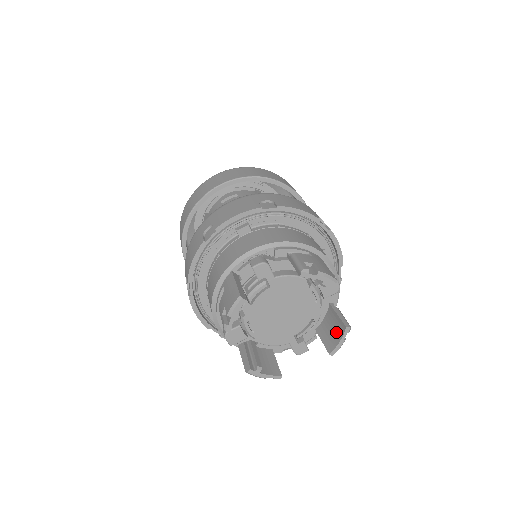
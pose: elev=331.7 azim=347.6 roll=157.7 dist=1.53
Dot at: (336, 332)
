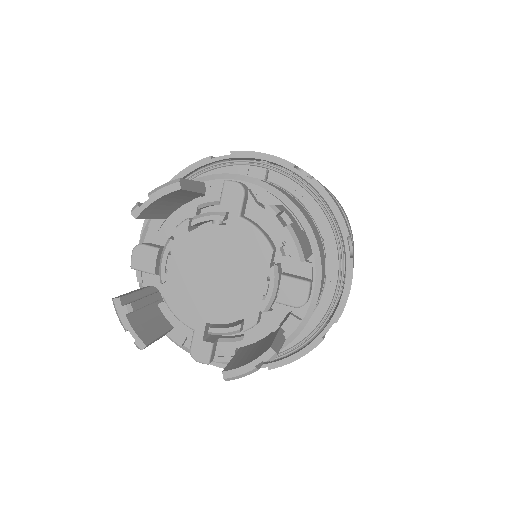
Dot at: (255, 354)
